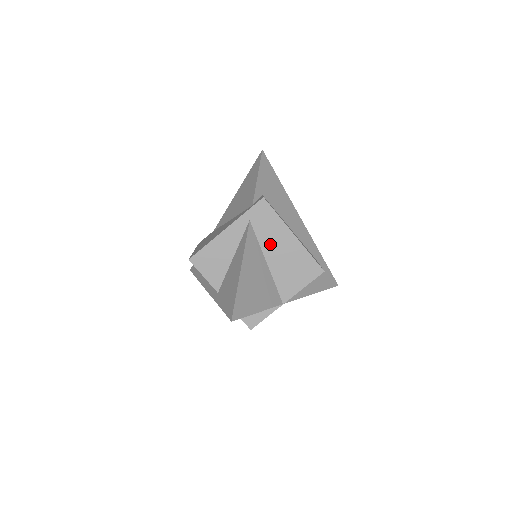
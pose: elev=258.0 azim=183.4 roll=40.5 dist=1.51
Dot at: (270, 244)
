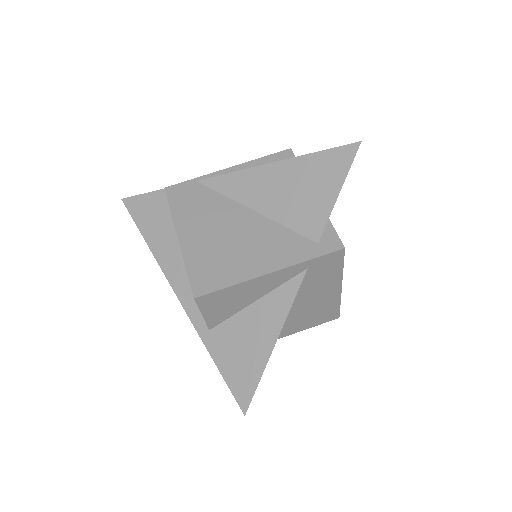
Dot at: (309, 292)
